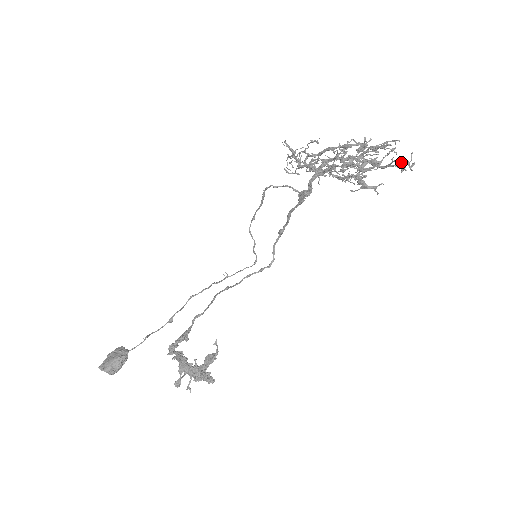
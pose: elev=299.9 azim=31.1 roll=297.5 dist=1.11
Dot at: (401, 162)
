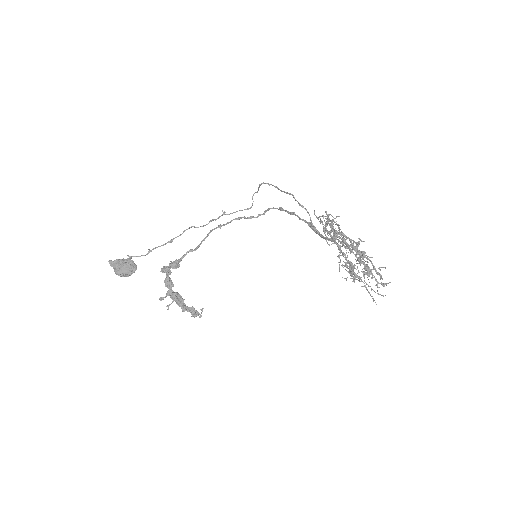
Dot at: (376, 304)
